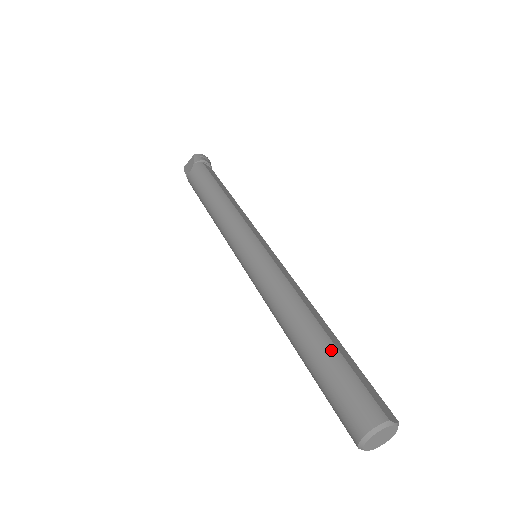
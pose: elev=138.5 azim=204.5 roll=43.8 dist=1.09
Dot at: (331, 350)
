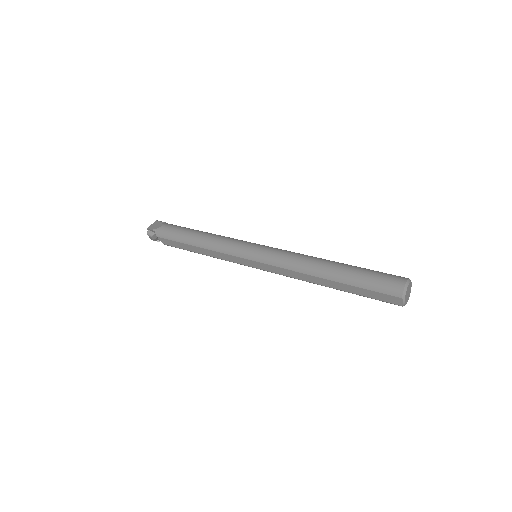
Dot at: (355, 266)
